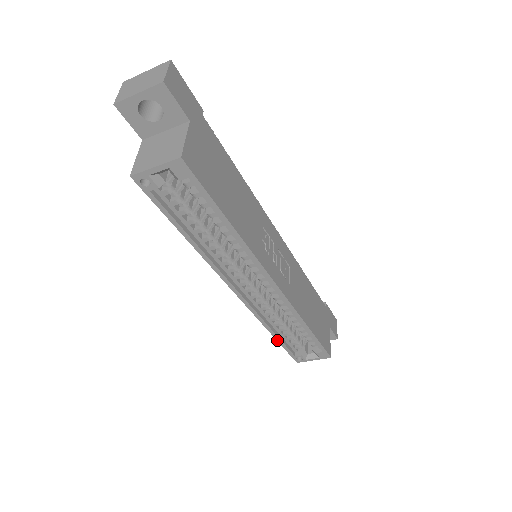
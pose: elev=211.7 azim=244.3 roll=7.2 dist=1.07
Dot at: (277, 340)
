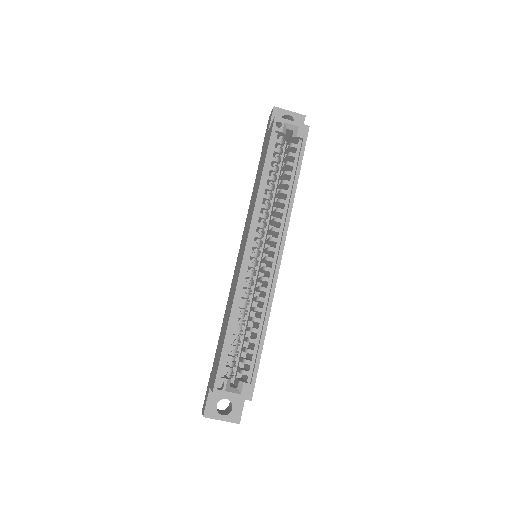
Dot at: (226, 335)
